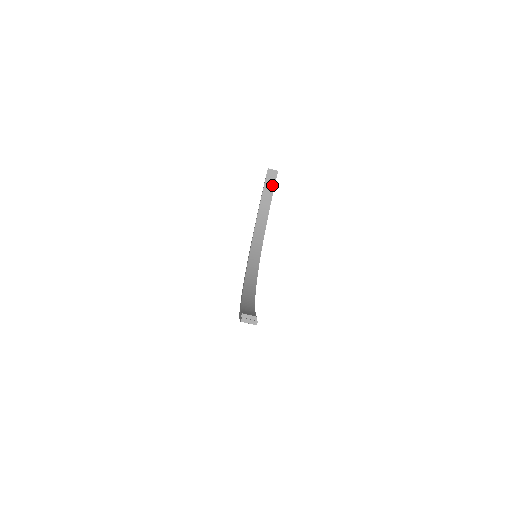
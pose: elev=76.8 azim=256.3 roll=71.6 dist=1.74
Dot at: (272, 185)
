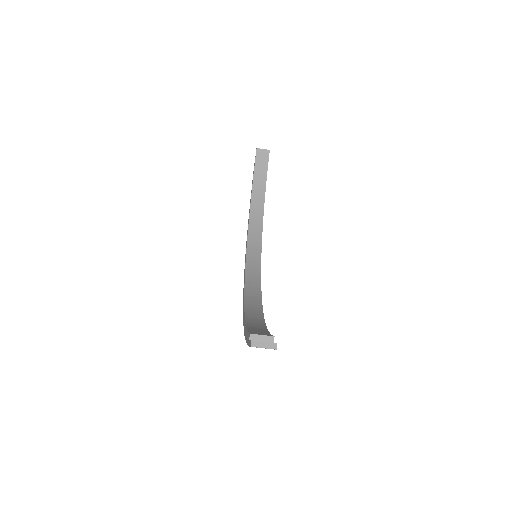
Dot at: (264, 168)
